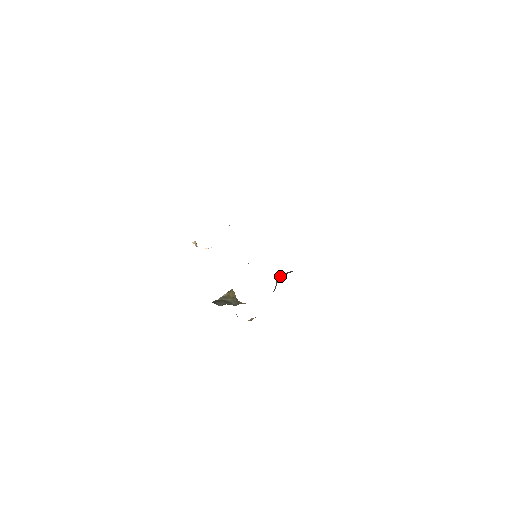
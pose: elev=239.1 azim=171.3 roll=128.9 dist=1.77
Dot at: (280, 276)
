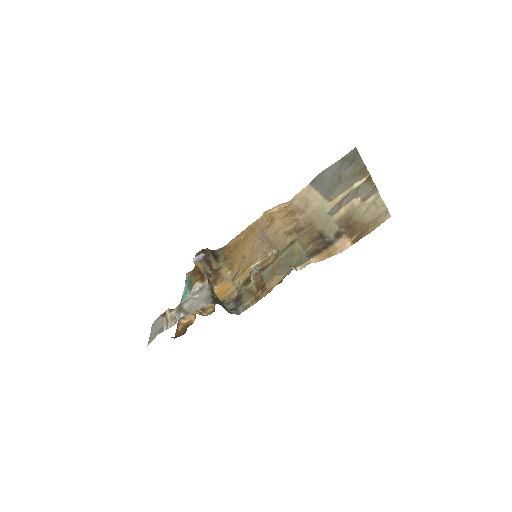
Dot at: (216, 259)
